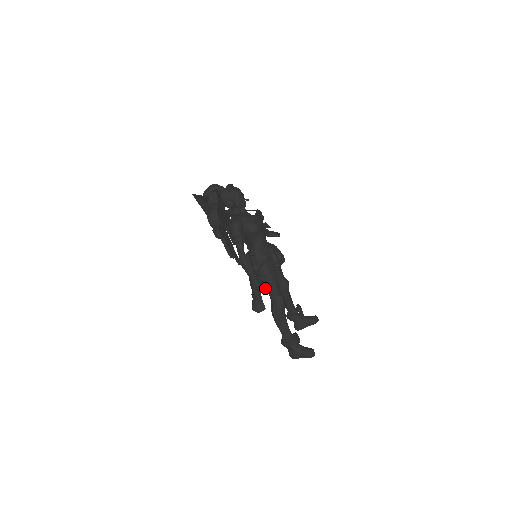
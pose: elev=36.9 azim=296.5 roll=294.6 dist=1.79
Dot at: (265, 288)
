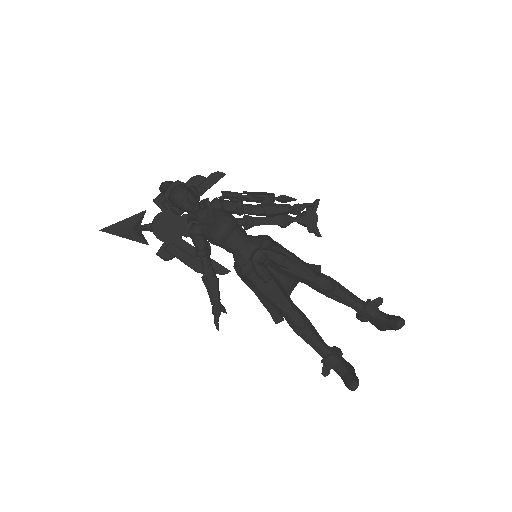
Dot at: occluded
